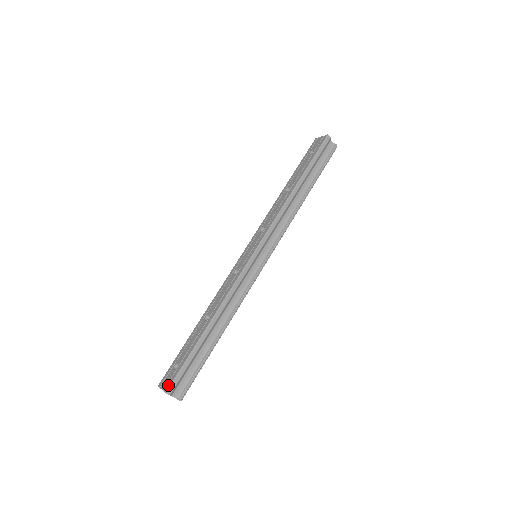
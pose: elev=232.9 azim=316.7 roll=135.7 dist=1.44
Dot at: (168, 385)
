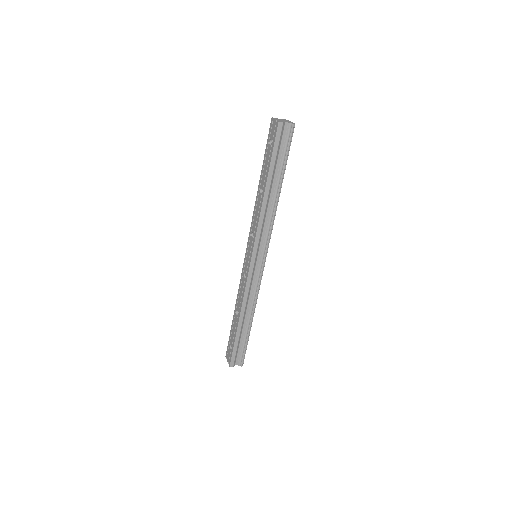
Dot at: (229, 362)
